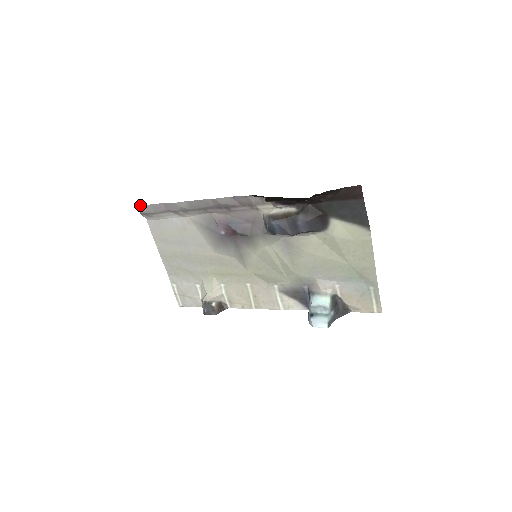
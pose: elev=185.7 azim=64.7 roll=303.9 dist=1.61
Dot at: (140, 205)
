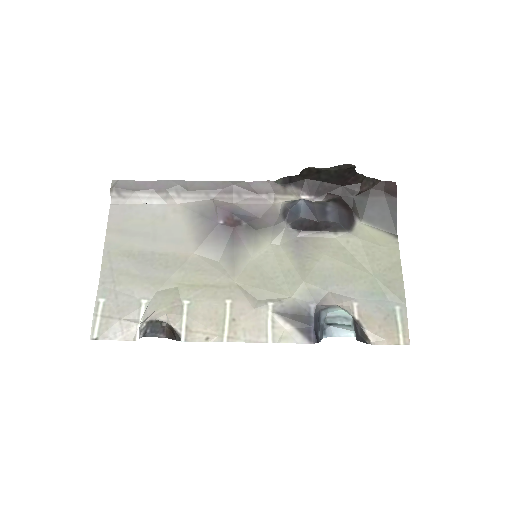
Dot at: (116, 180)
